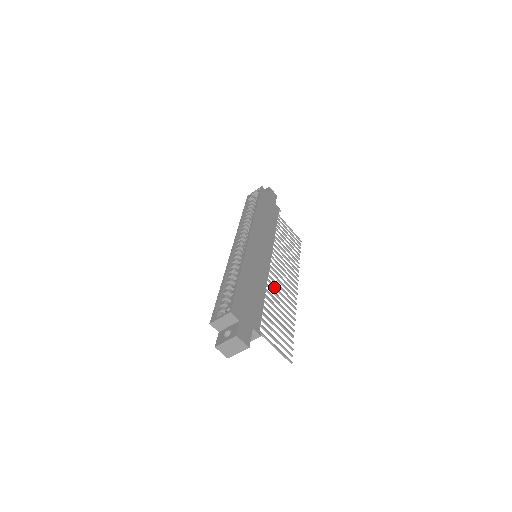
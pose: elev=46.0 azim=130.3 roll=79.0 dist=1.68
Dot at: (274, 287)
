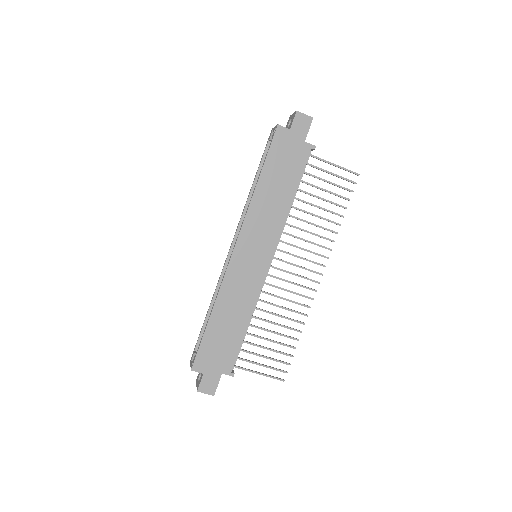
Dot at: (274, 296)
